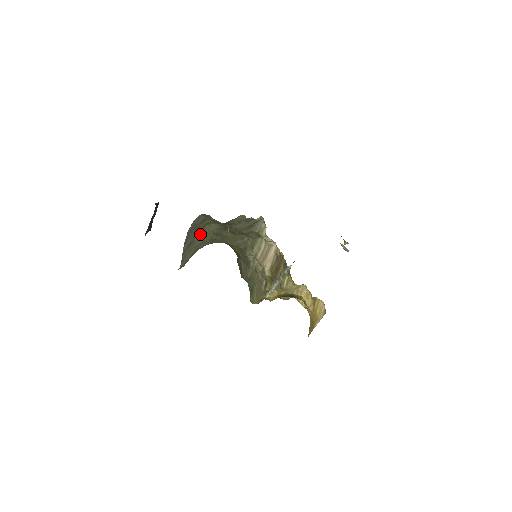
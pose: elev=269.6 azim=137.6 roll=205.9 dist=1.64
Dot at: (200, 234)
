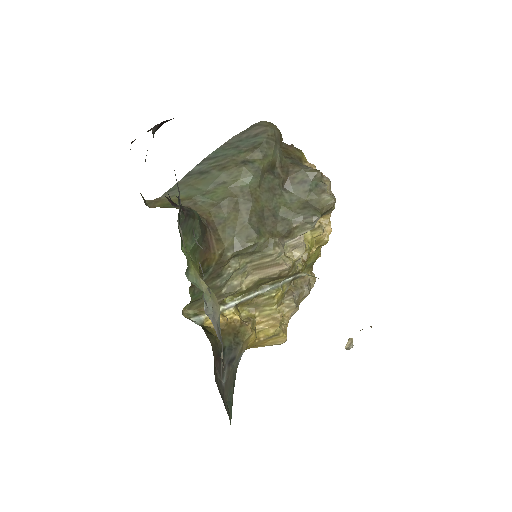
Dot at: (223, 173)
